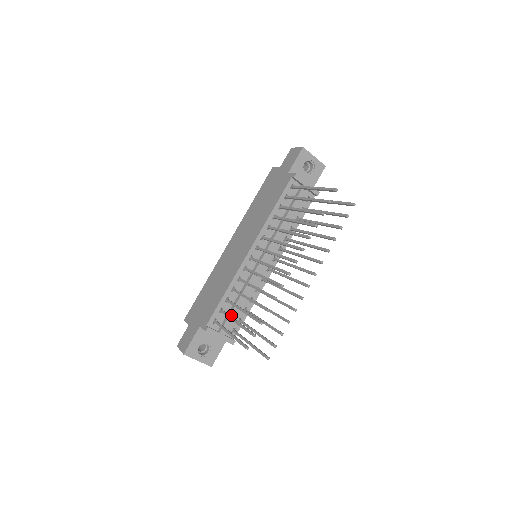
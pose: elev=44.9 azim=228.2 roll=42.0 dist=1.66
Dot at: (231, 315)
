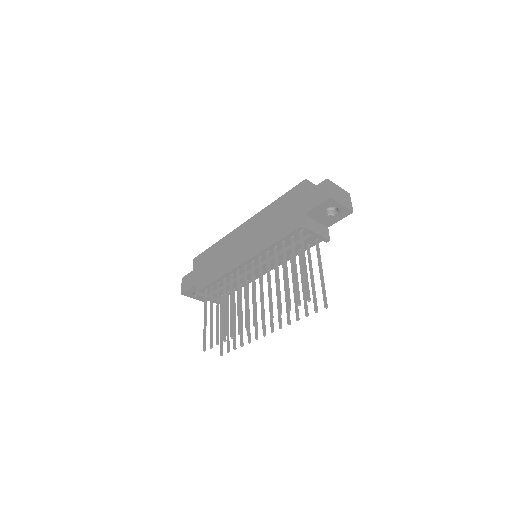
Dot at: (219, 292)
